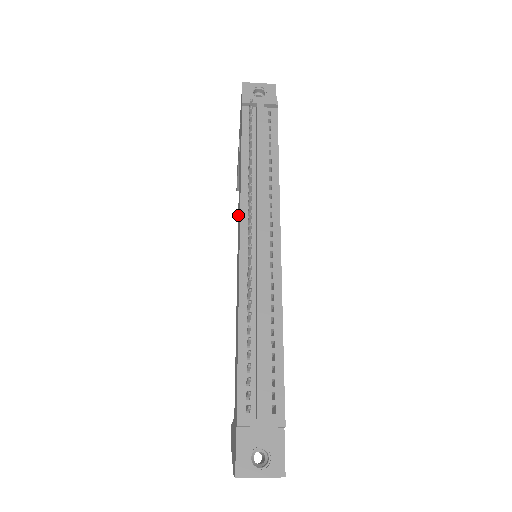
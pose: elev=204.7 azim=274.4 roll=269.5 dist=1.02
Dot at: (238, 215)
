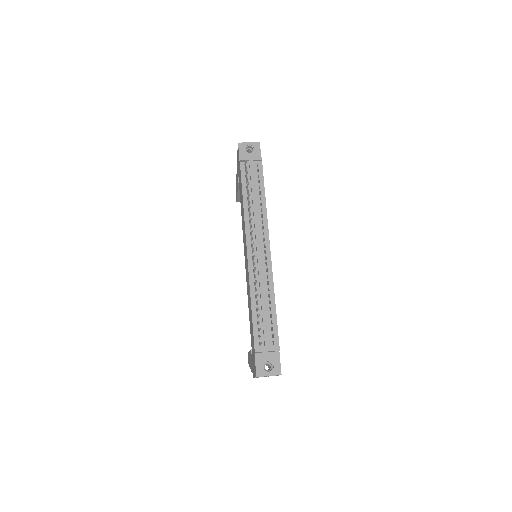
Dot at: occluded
